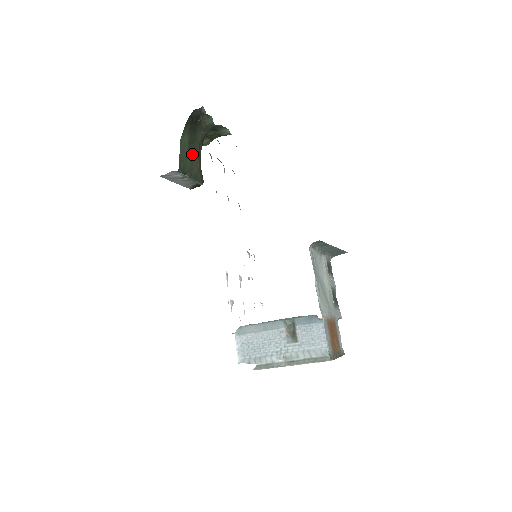
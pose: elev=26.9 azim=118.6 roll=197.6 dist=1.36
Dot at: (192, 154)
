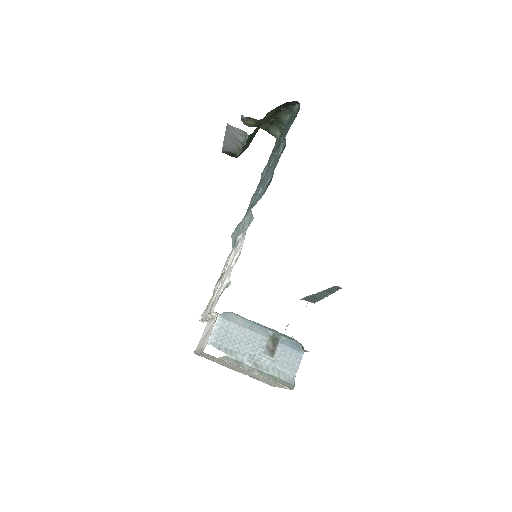
Dot at: occluded
